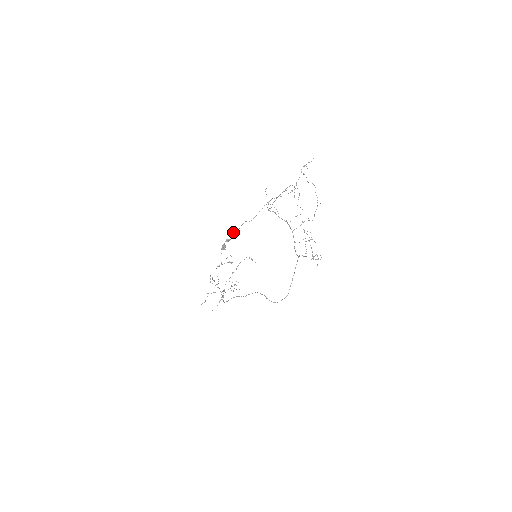
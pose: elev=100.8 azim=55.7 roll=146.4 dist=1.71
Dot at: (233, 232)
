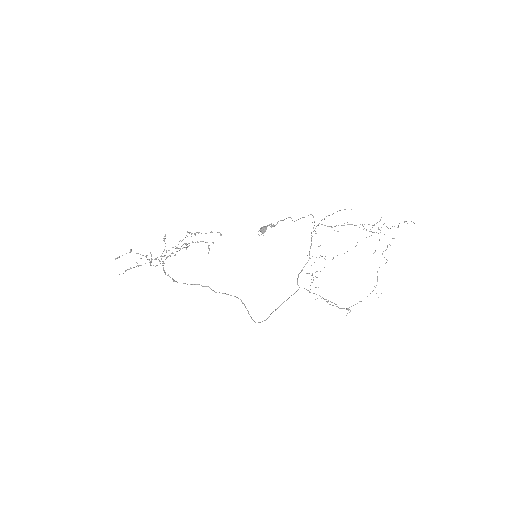
Dot at: occluded
